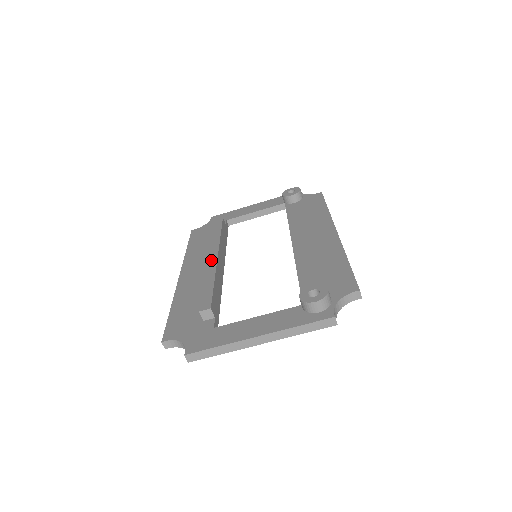
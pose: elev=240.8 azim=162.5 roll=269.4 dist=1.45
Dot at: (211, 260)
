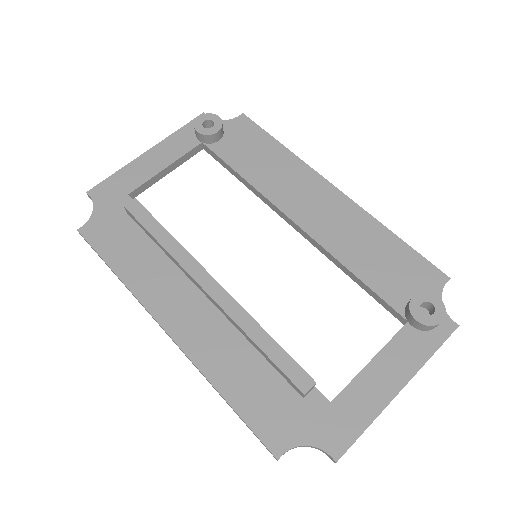
Dot at: (217, 295)
